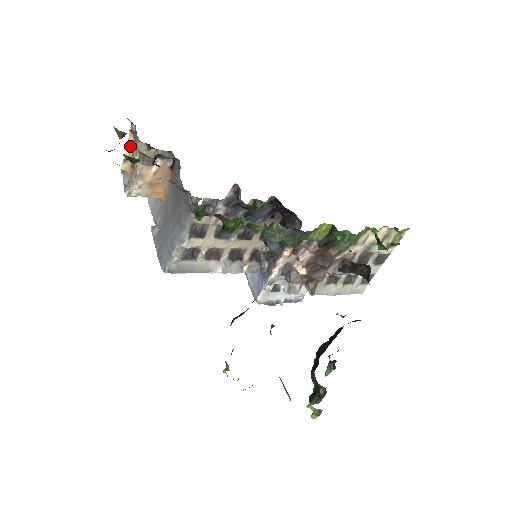
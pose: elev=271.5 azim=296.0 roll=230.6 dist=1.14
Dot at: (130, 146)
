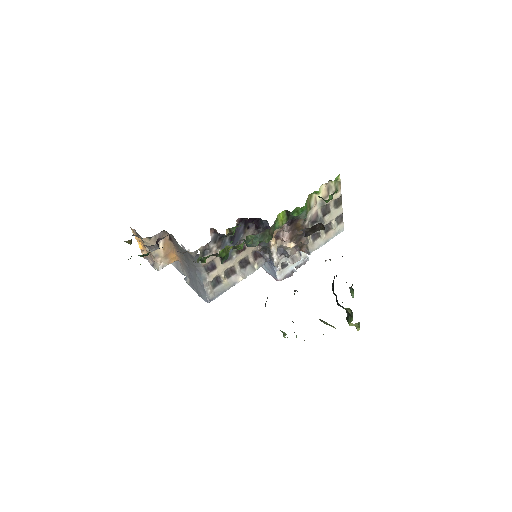
Dot at: (139, 241)
